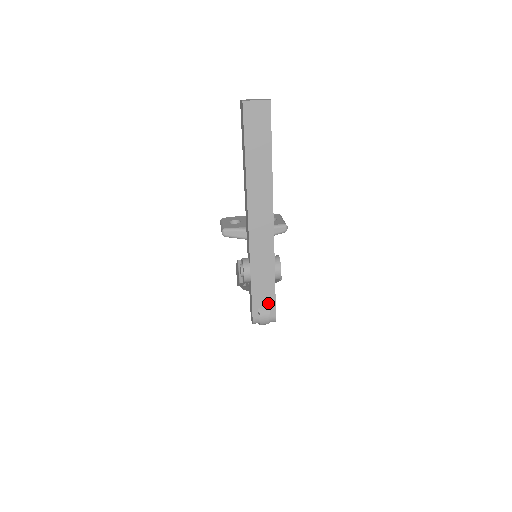
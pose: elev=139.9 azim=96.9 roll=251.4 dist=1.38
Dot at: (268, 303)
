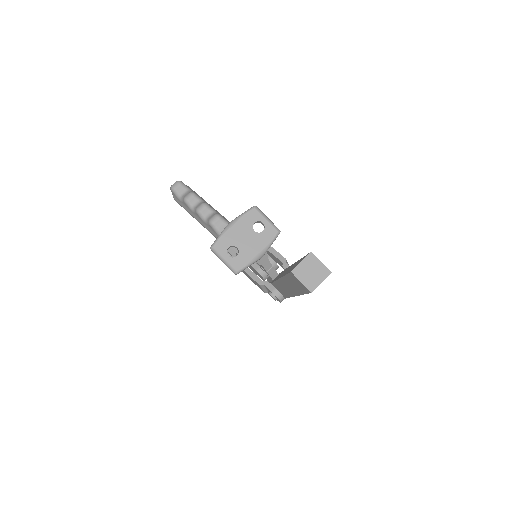
Dot at: occluded
